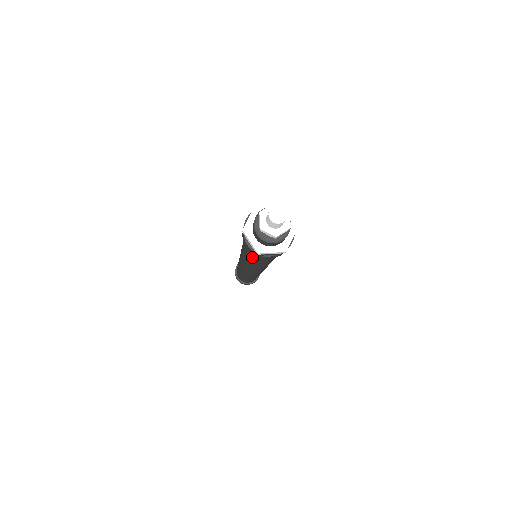
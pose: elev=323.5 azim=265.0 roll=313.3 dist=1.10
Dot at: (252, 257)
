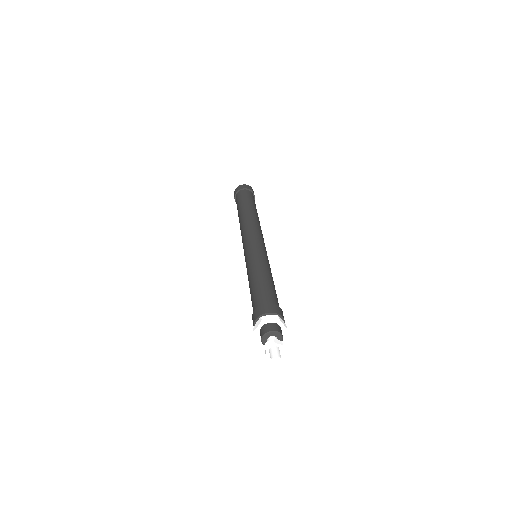
Dot at: occluded
